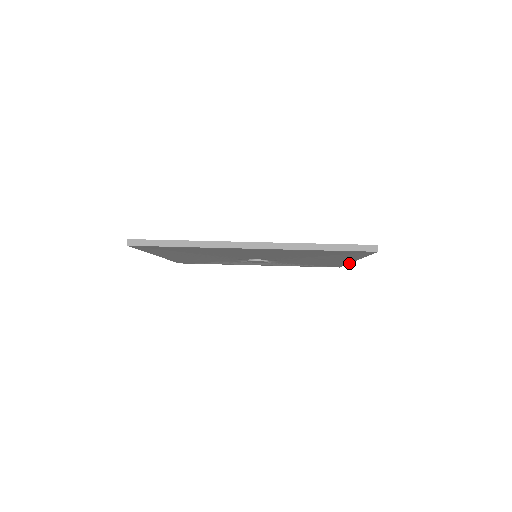
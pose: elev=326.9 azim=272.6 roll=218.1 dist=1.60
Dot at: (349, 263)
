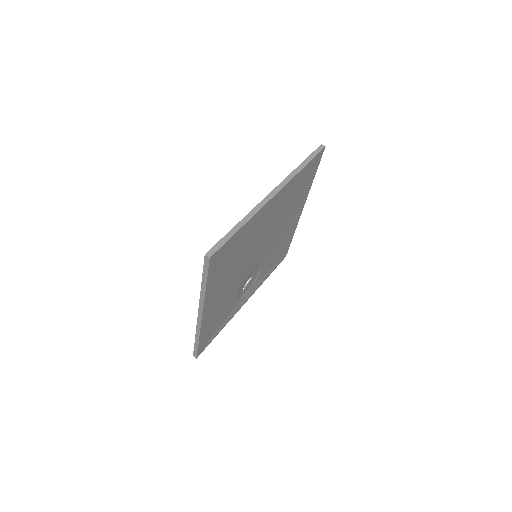
Dot at: occluded
